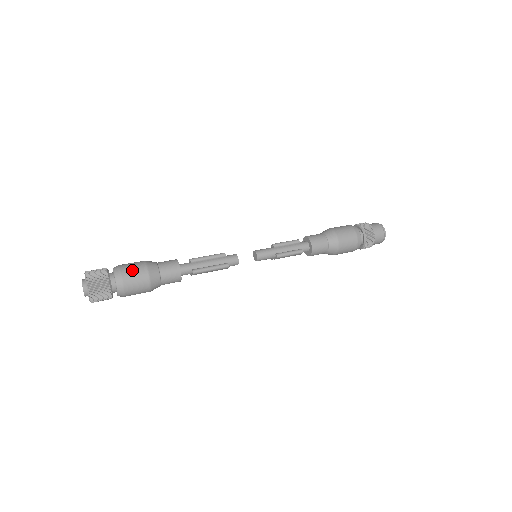
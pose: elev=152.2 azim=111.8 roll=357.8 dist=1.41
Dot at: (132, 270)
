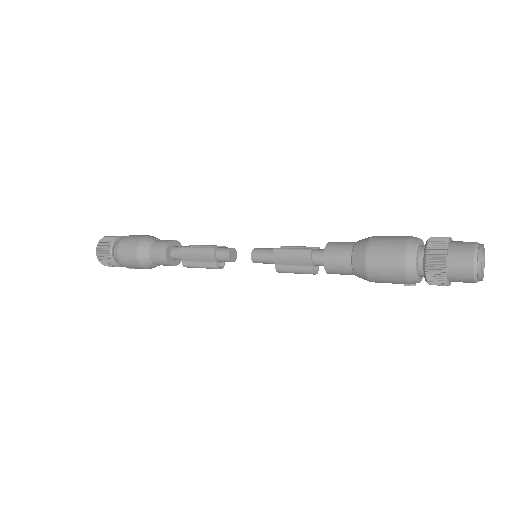
Dot at: (140, 235)
